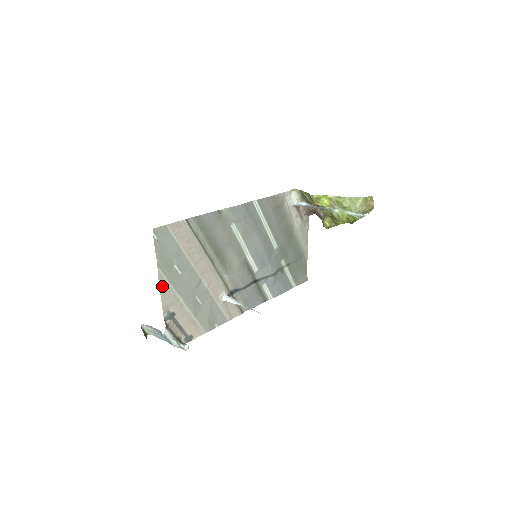
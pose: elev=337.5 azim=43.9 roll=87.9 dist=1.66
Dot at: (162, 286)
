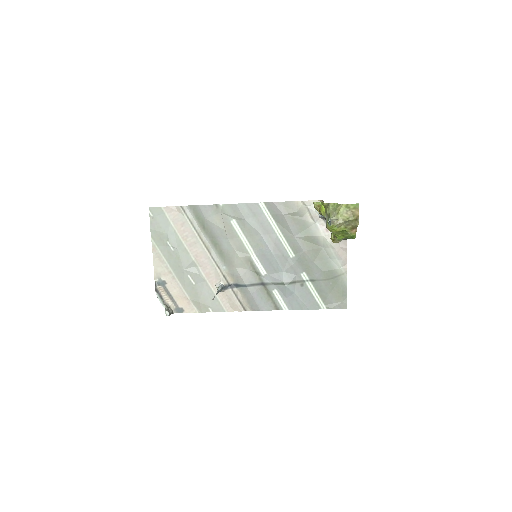
Dot at: (155, 255)
